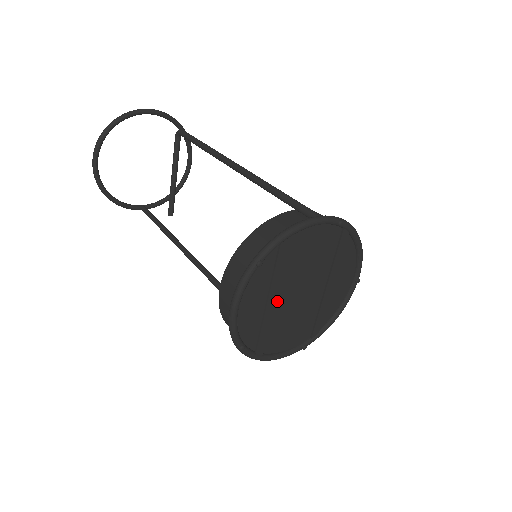
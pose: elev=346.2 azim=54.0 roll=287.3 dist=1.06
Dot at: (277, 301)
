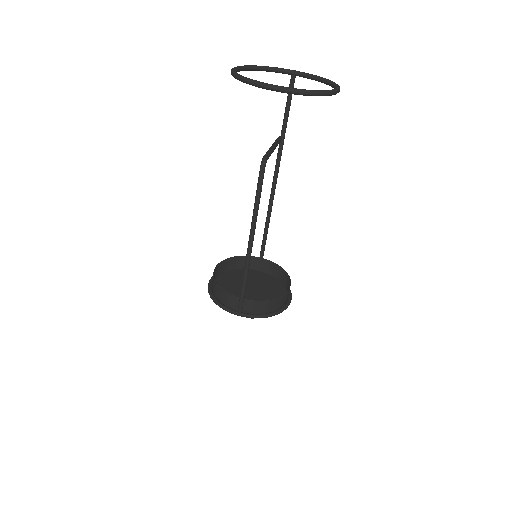
Dot at: (236, 285)
